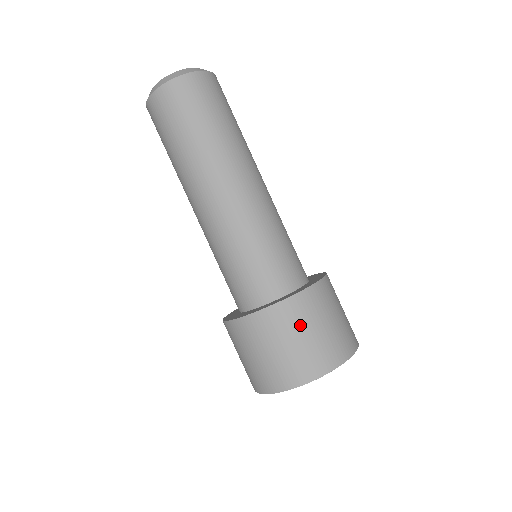
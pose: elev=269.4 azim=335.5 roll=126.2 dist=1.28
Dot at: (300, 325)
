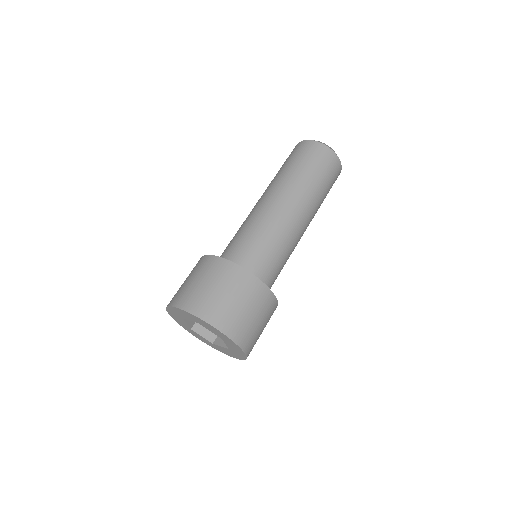
Dot at: (200, 273)
